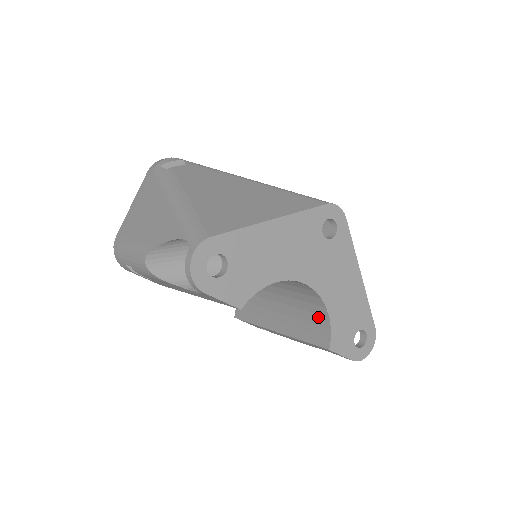
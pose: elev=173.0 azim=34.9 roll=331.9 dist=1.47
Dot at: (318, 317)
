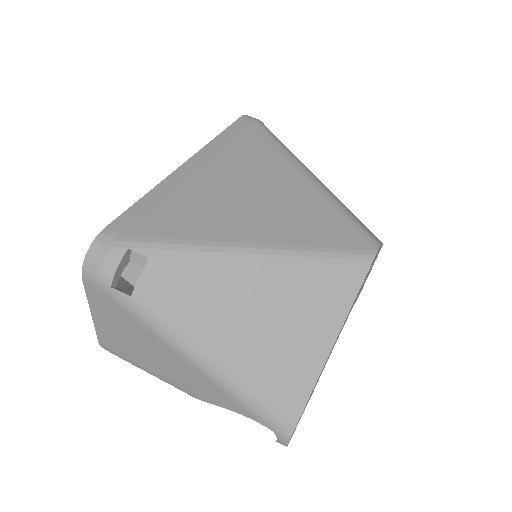
Dot at: occluded
